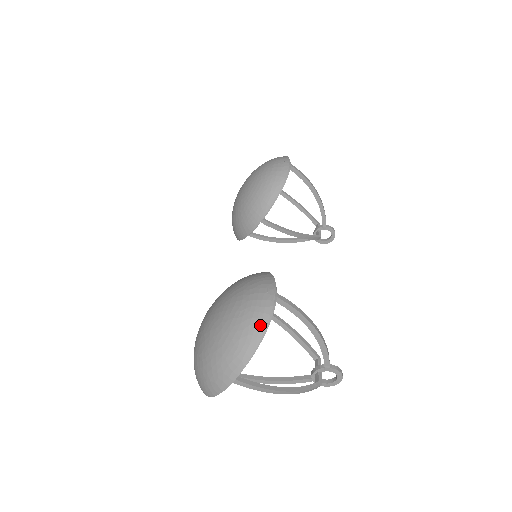
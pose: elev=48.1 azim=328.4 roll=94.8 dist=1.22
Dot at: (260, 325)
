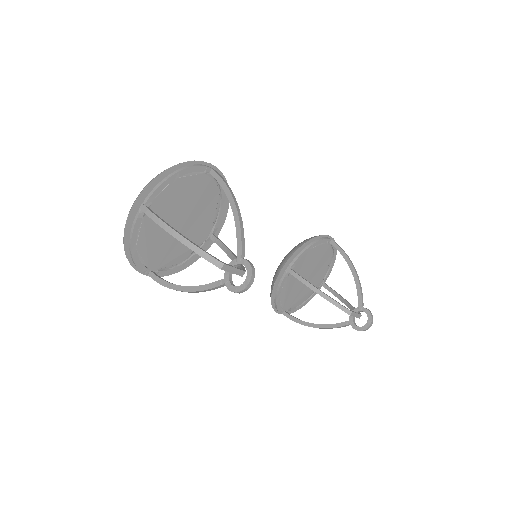
Dot at: (182, 163)
